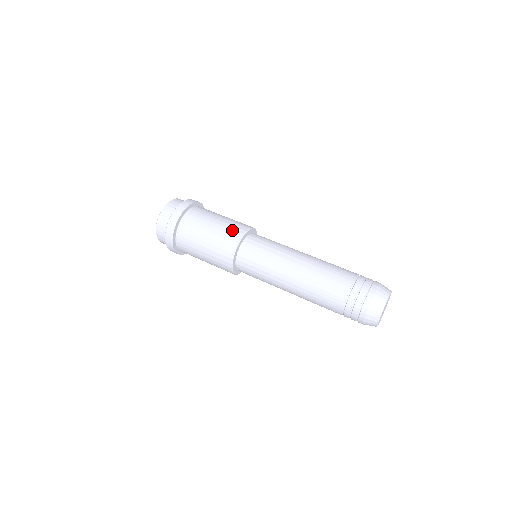
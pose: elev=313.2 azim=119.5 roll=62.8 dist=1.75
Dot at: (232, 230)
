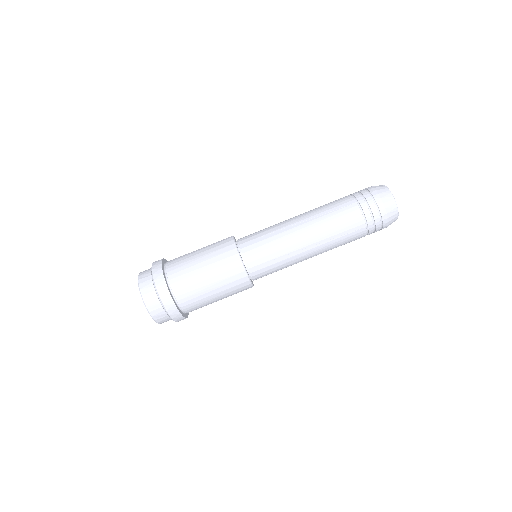
Dot at: (222, 249)
